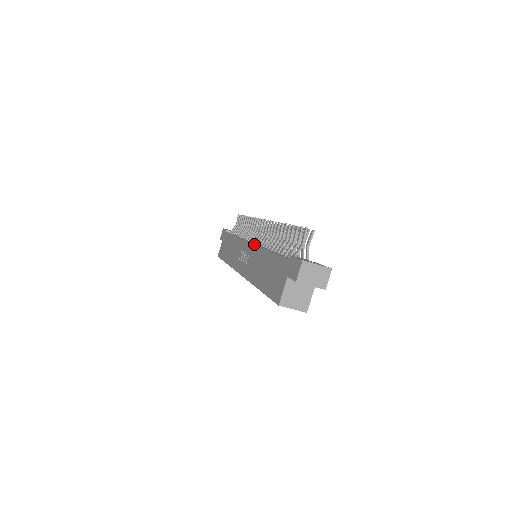
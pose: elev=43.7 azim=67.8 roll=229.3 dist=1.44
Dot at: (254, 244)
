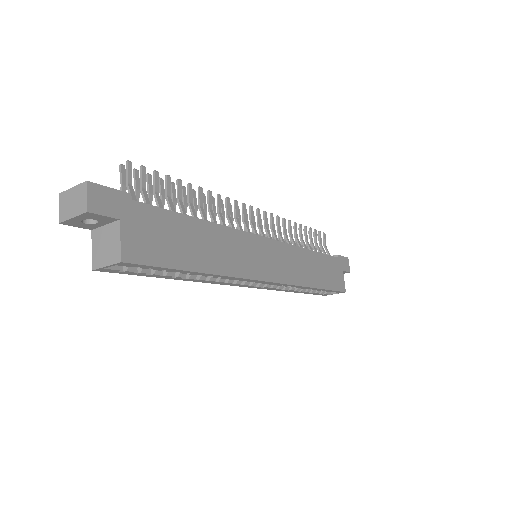
Dot at: occluded
